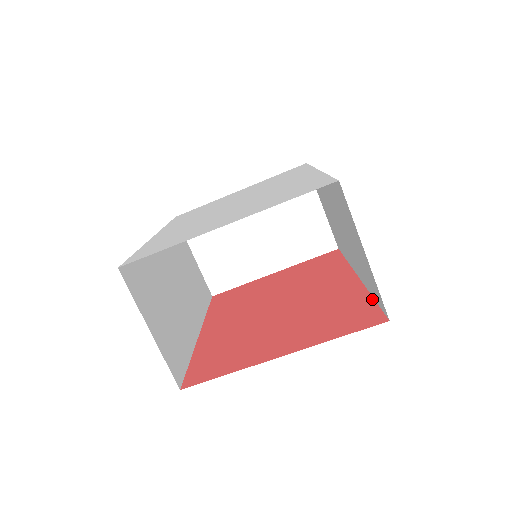
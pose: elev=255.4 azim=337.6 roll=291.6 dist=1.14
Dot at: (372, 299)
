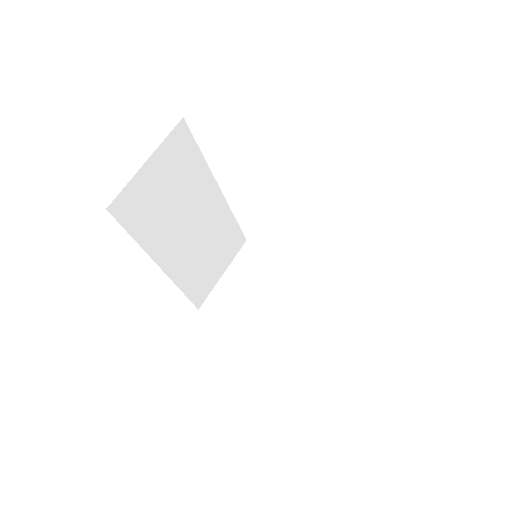
Dot at: occluded
